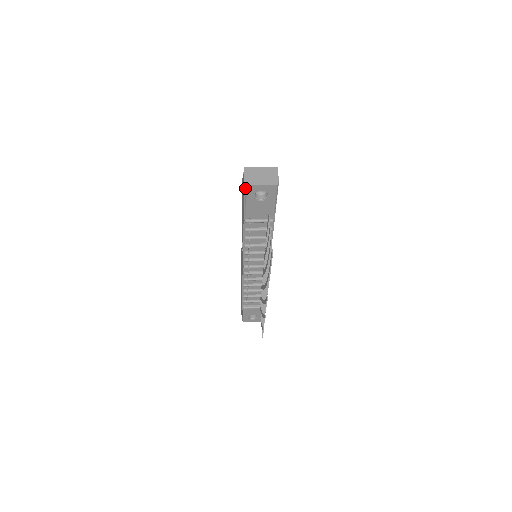
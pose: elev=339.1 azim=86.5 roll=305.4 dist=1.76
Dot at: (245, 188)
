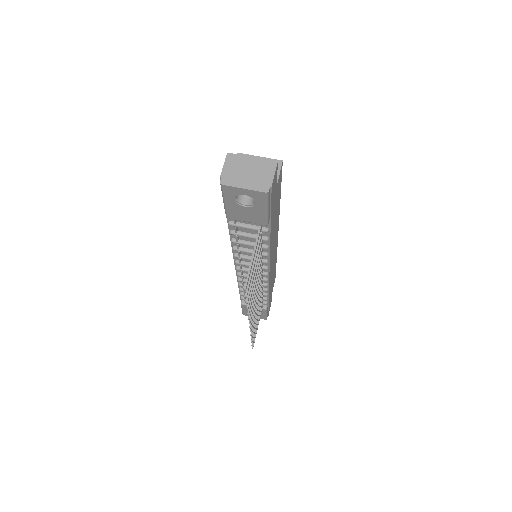
Dot at: occluded
